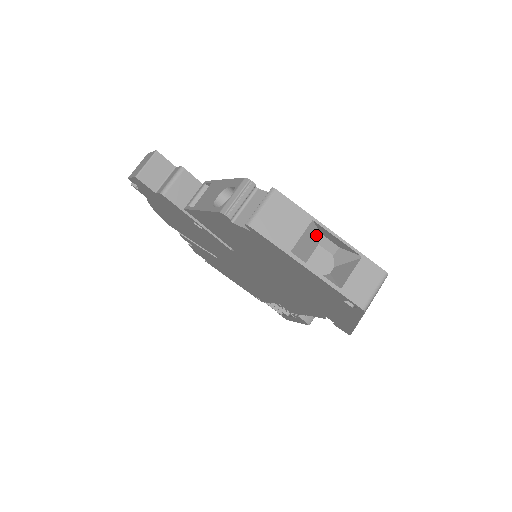
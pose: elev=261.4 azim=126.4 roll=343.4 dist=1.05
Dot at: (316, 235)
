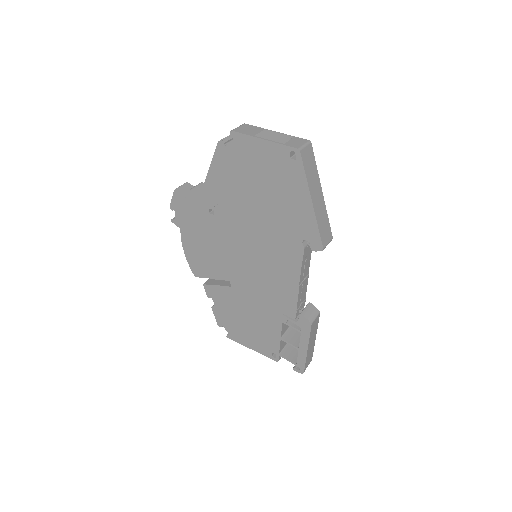
Dot at: occluded
